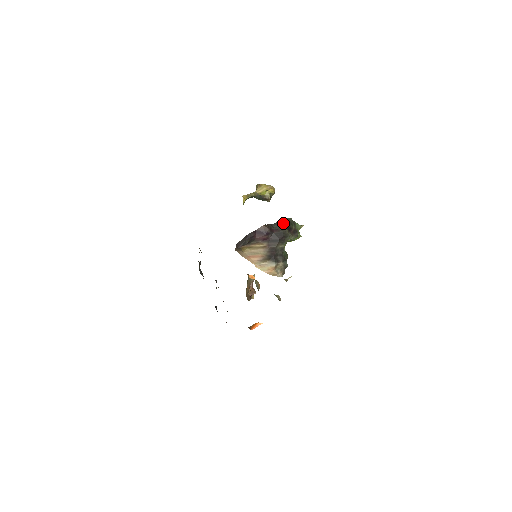
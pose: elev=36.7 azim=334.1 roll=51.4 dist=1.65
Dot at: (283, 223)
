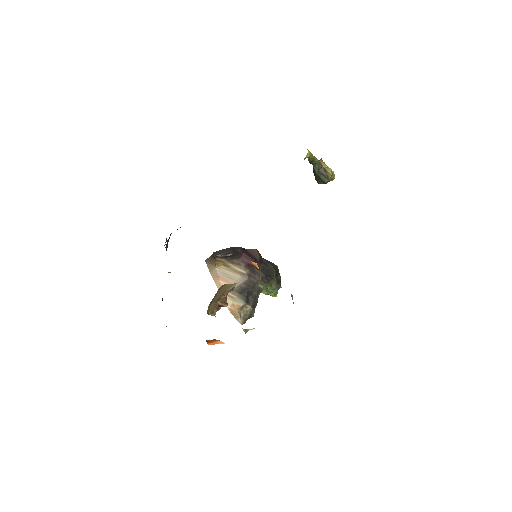
Dot at: (272, 264)
